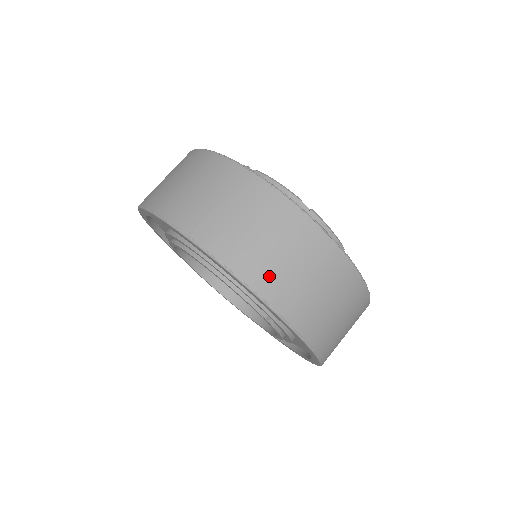
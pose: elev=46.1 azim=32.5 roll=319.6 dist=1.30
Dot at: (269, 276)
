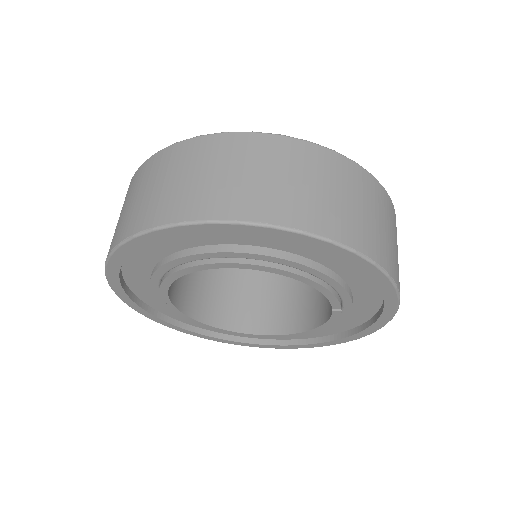
Dot at: (386, 252)
